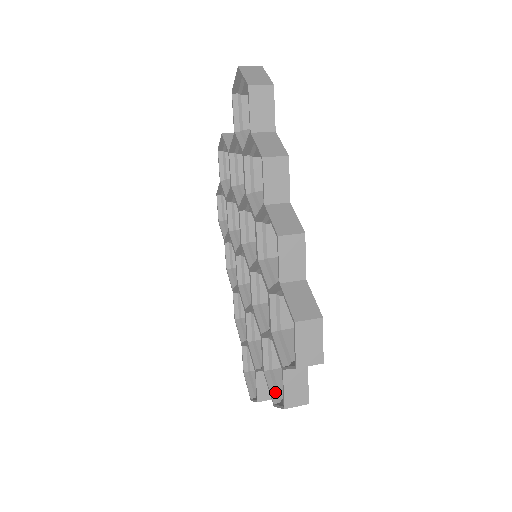
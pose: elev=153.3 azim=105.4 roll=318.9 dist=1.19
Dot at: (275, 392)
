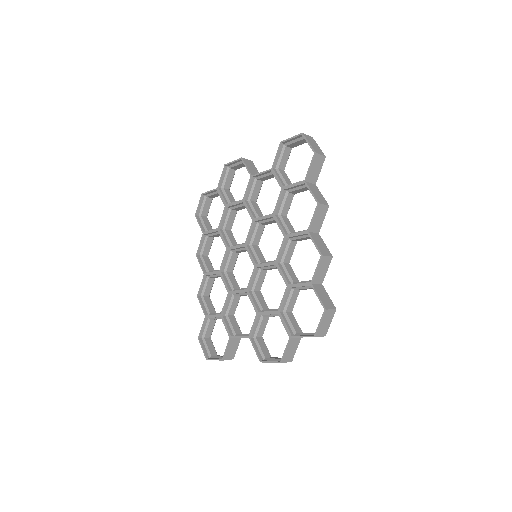
Dot at: (260, 353)
